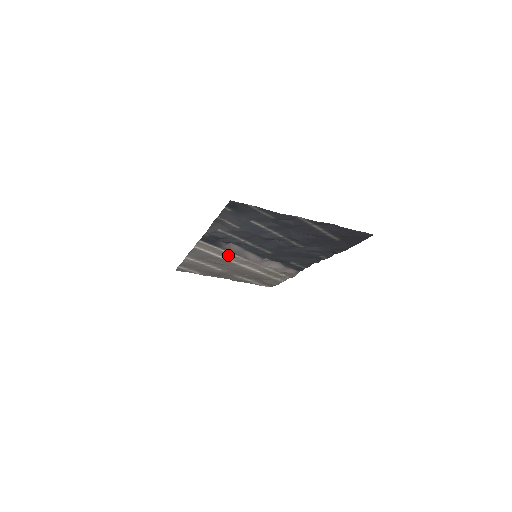
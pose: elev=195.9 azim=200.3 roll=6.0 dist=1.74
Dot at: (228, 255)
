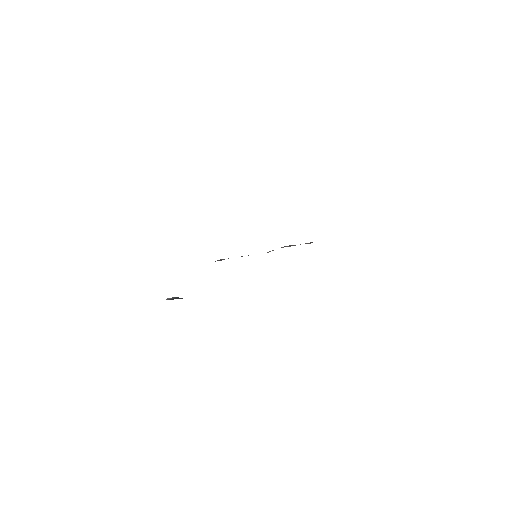
Dot at: occluded
